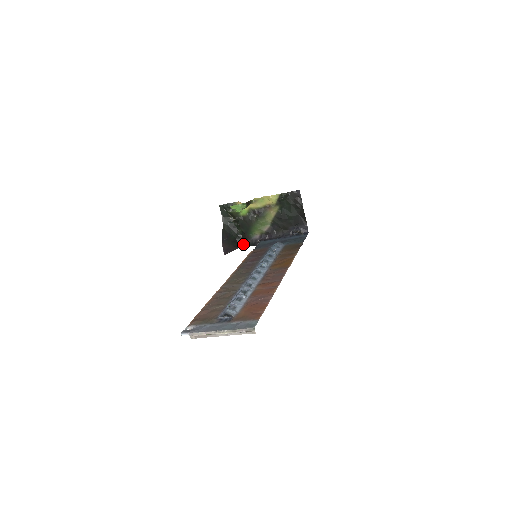
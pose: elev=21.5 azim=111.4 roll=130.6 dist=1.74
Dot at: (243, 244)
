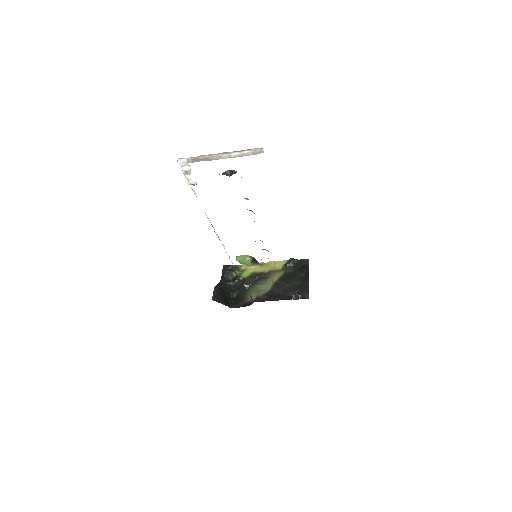
Dot at: (234, 306)
